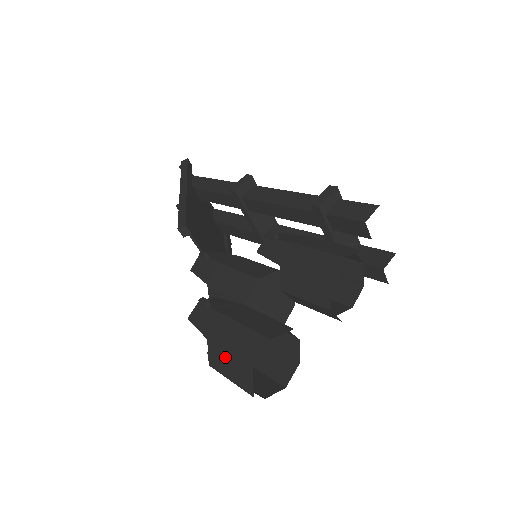
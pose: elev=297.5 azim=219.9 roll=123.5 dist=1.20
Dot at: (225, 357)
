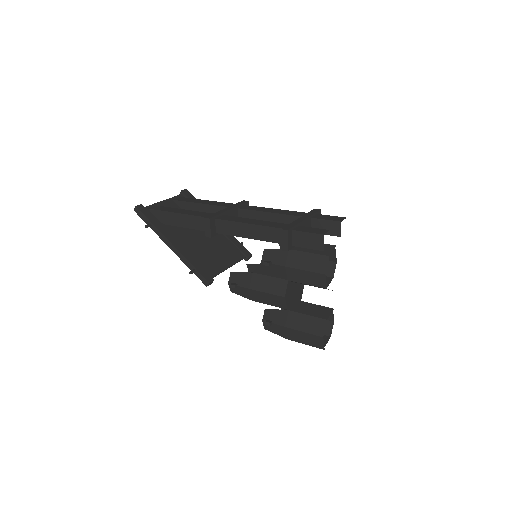
Dot at: occluded
